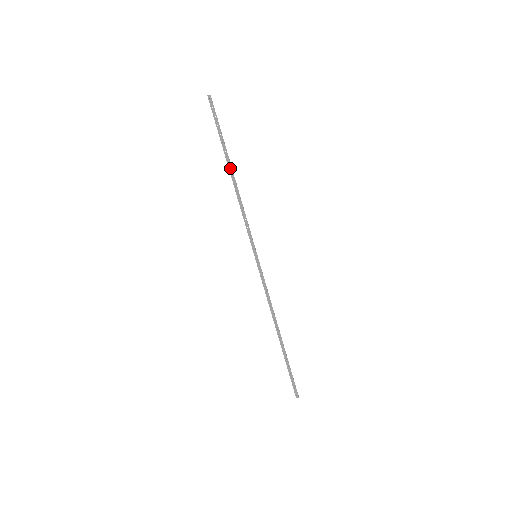
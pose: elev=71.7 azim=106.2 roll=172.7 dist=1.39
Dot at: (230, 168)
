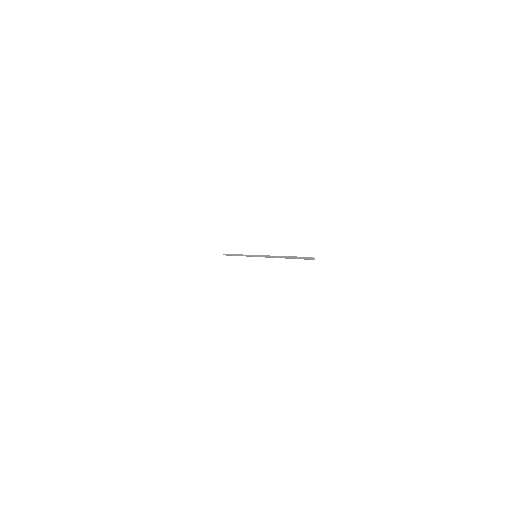
Dot at: (284, 257)
